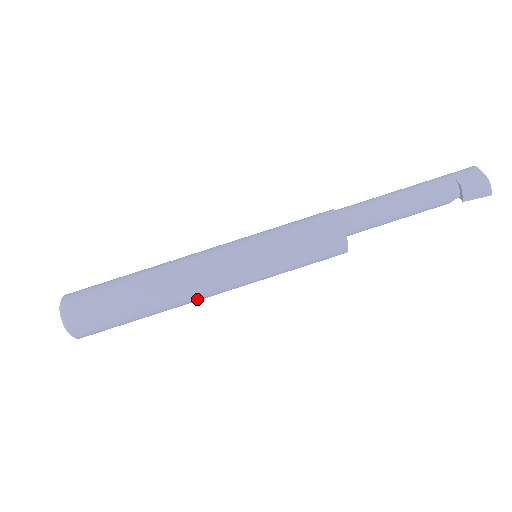
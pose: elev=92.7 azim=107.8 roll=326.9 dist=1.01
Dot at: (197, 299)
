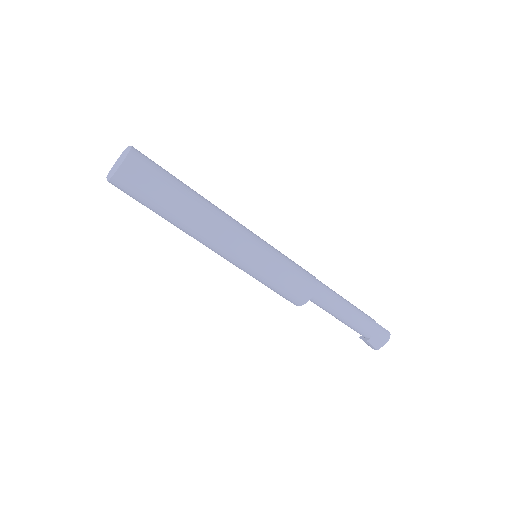
Dot at: occluded
